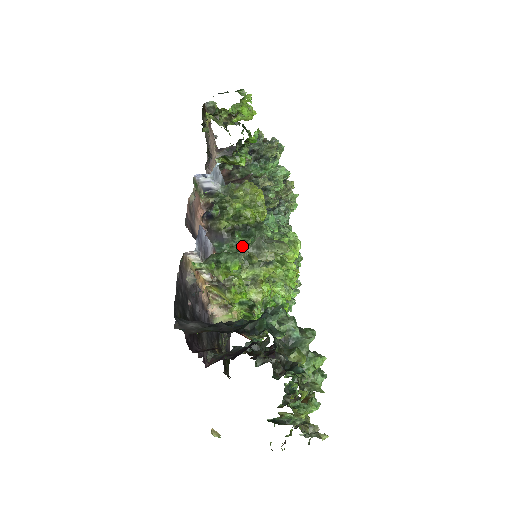
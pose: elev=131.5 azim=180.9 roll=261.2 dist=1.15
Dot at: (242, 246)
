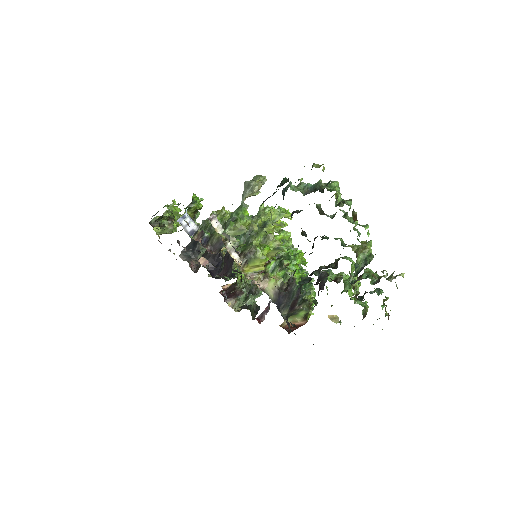
Dot at: occluded
